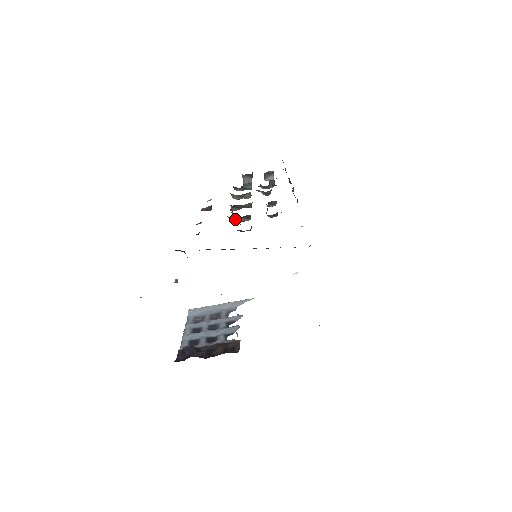
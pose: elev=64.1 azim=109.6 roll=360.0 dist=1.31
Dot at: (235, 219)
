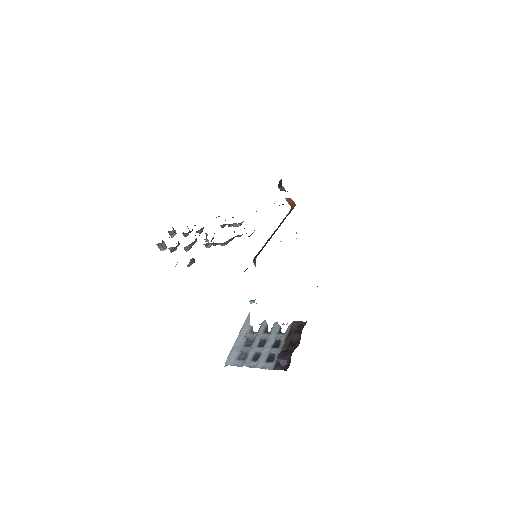
Dot at: (229, 240)
